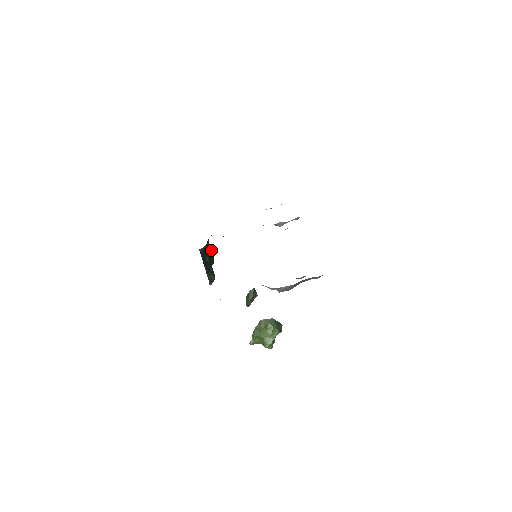
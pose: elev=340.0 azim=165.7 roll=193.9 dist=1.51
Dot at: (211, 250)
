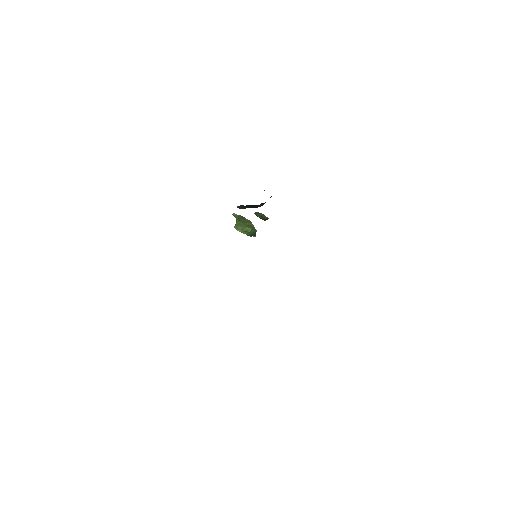
Dot at: (261, 205)
